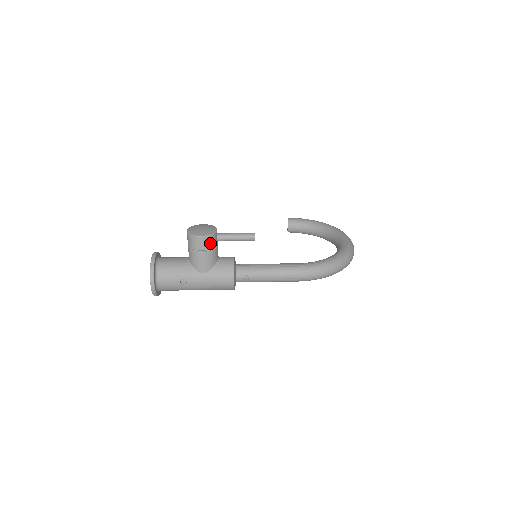
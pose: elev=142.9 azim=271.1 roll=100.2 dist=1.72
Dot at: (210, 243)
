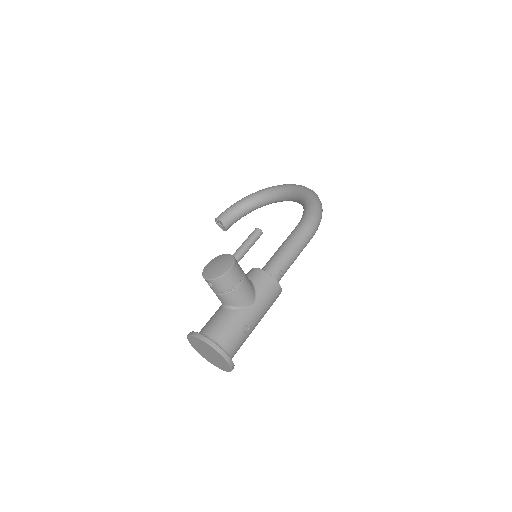
Dot at: (239, 269)
